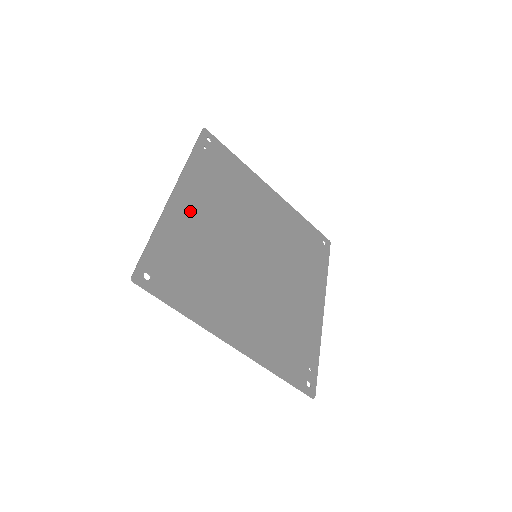
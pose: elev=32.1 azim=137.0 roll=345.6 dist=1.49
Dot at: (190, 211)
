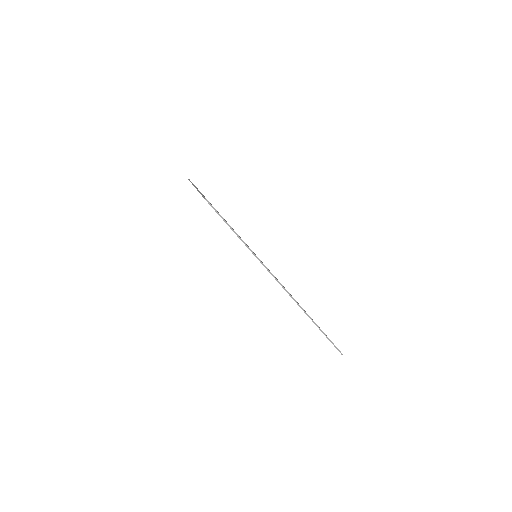
Dot at: occluded
